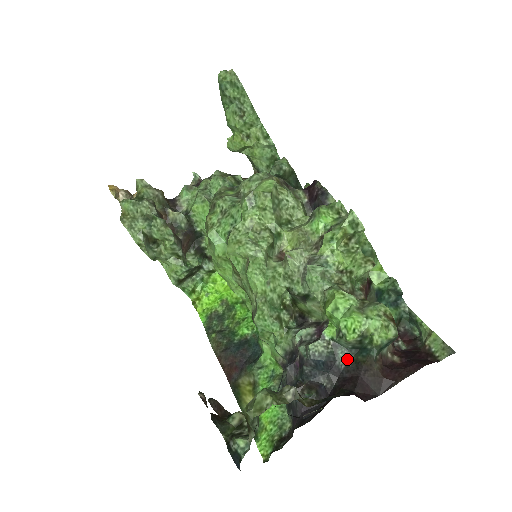
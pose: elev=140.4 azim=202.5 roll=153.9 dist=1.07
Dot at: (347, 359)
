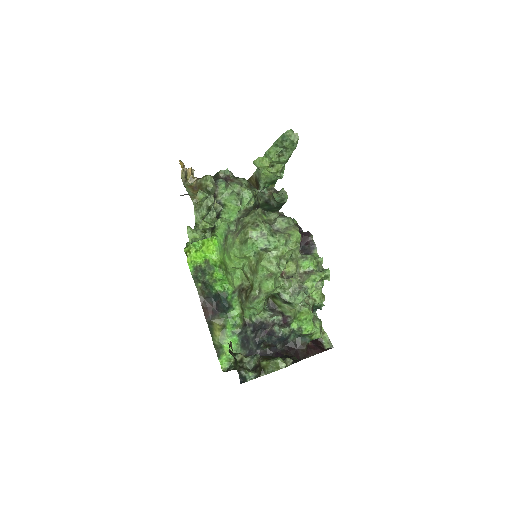
Dot at: (294, 339)
